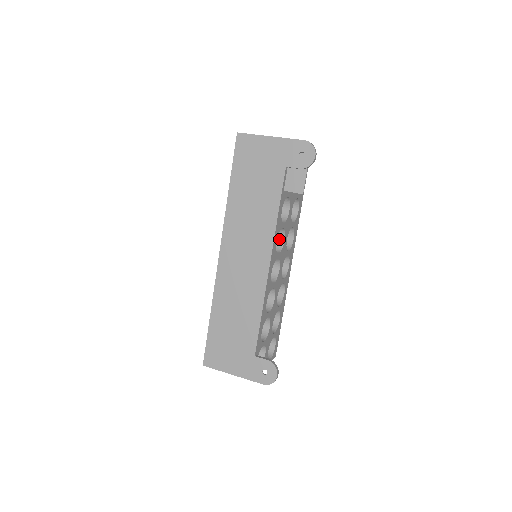
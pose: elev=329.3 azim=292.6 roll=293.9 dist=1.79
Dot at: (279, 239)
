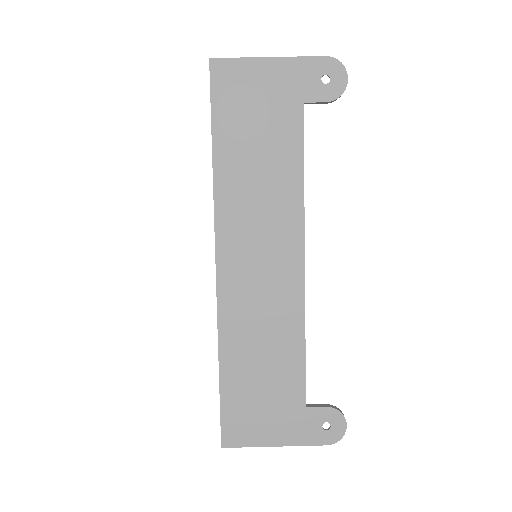
Dot at: occluded
